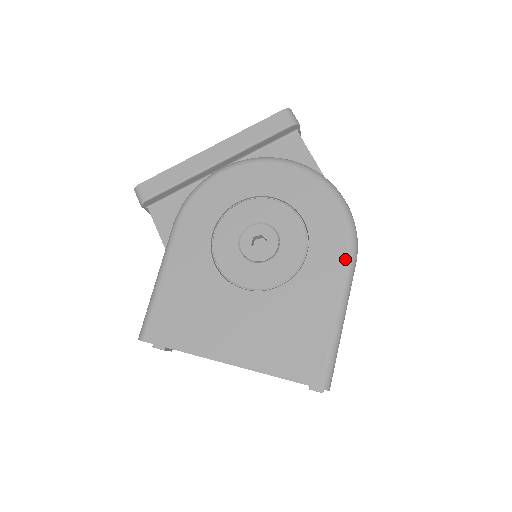
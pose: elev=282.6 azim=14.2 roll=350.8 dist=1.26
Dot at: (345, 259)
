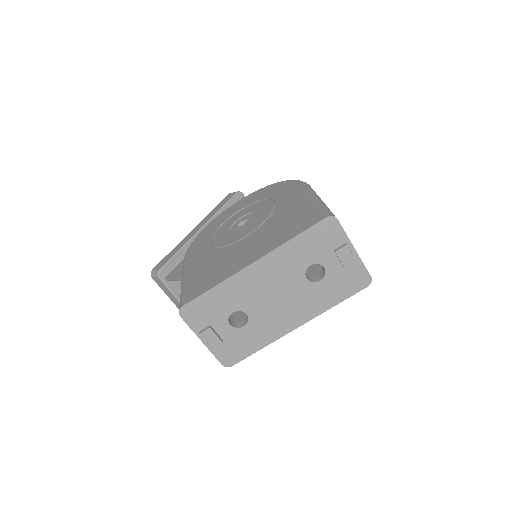
Dot at: (300, 186)
